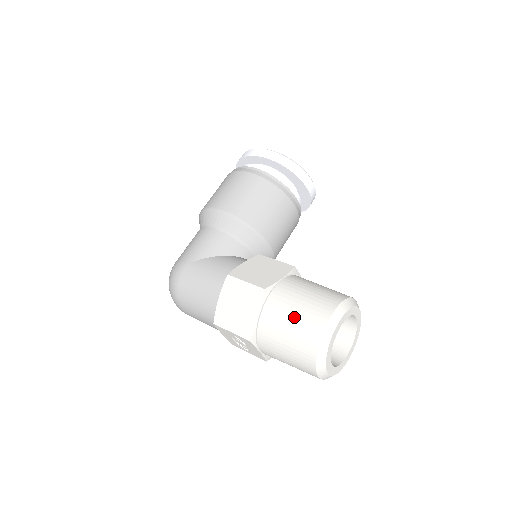
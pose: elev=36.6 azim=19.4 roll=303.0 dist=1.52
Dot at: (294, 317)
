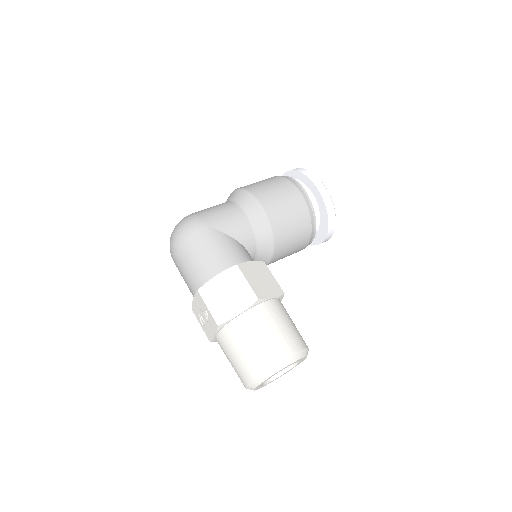
Dot at: (265, 336)
